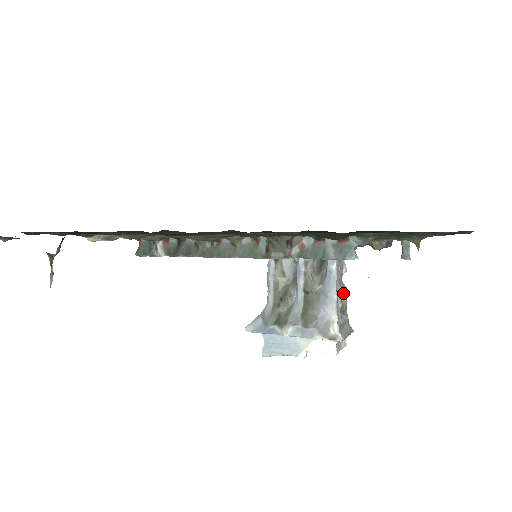
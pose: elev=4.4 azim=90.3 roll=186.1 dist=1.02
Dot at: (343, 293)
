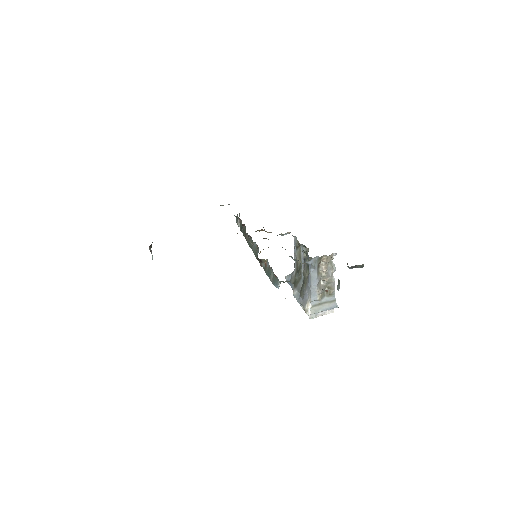
Dot at: (331, 283)
